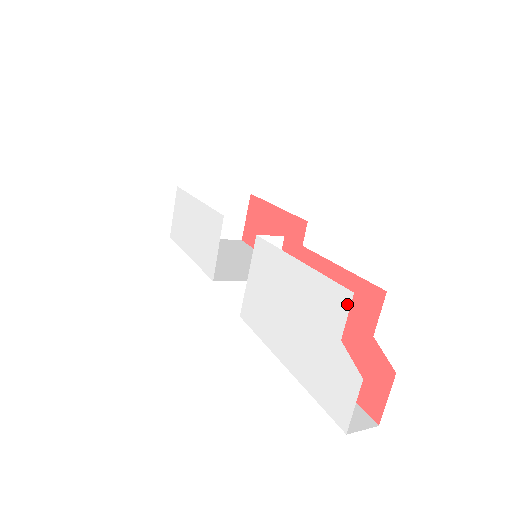
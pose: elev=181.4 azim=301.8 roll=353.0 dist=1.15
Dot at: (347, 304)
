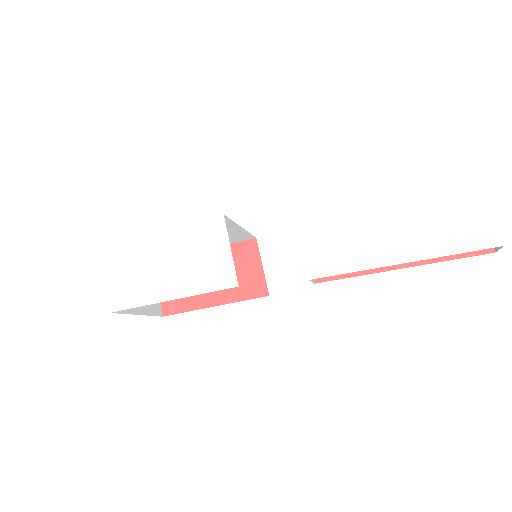
Dot at: (436, 163)
